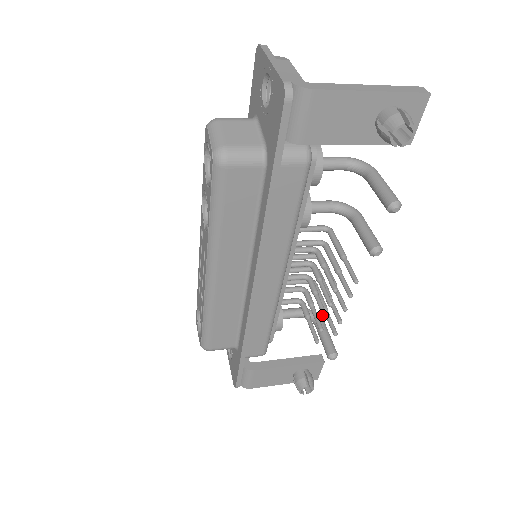
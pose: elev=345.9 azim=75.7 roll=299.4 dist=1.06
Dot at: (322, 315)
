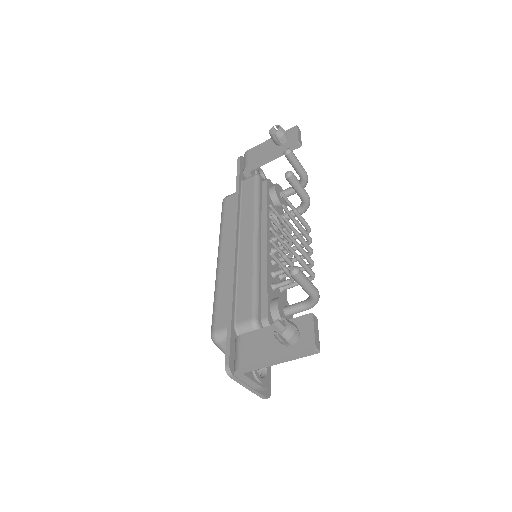
Dot at: (270, 231)
